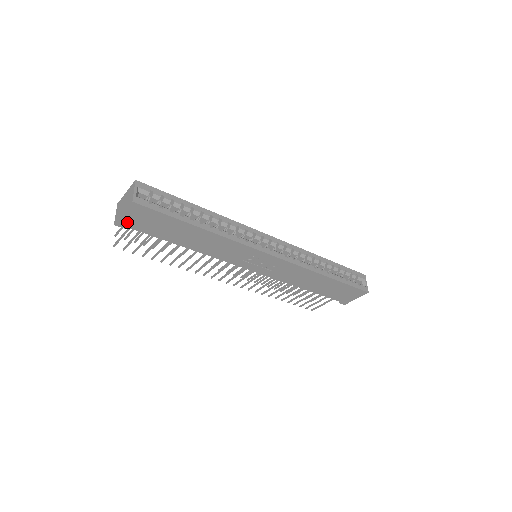
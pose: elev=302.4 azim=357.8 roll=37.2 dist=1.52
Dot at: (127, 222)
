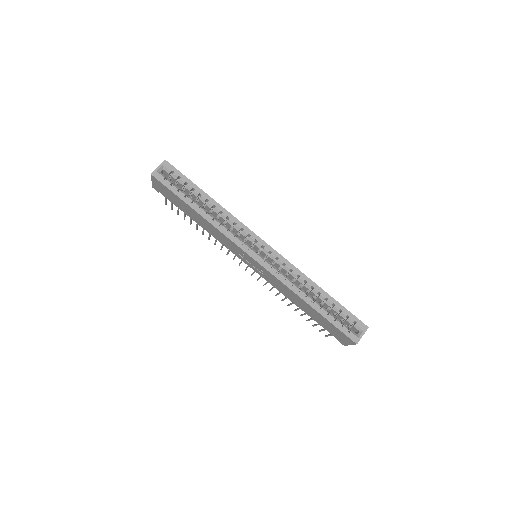
Dot at: (157, 188)
